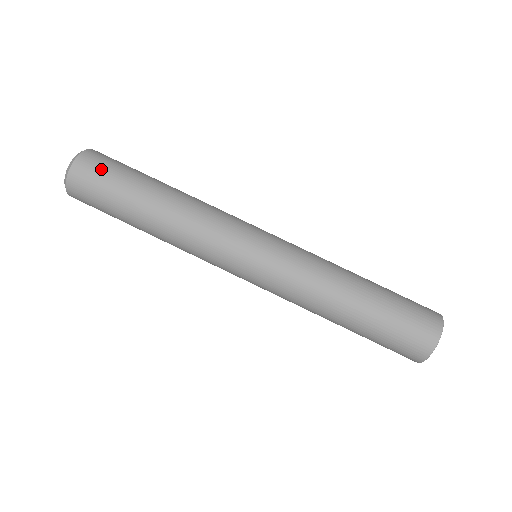
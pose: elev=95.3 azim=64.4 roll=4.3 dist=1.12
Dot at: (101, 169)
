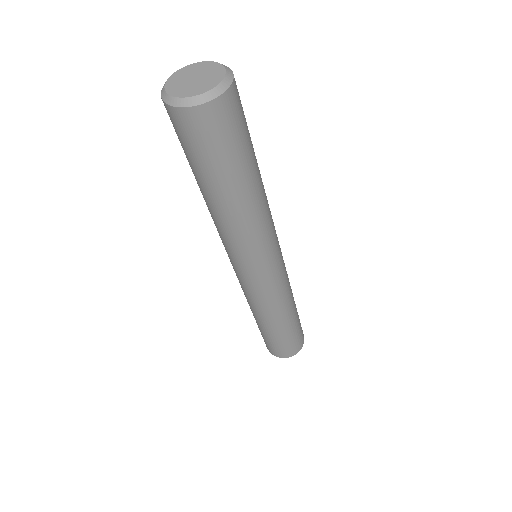
Dot at: (227, 131)
